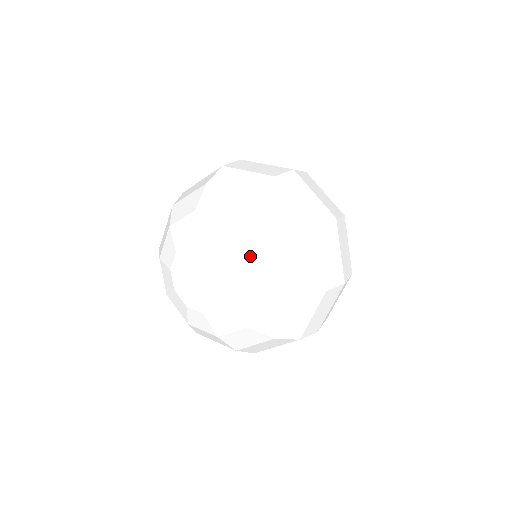
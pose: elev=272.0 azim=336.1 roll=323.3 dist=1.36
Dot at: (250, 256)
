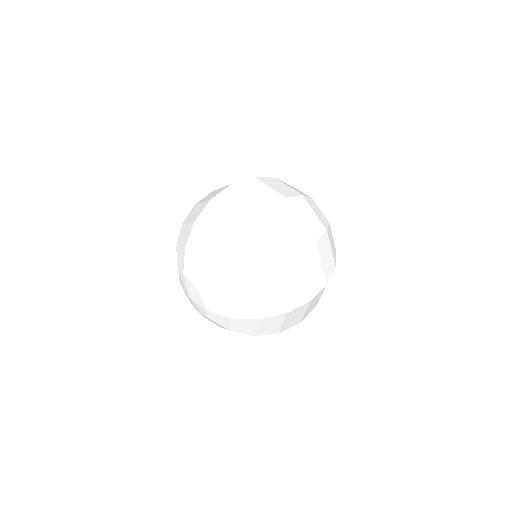
Dot at: (201, 268)
